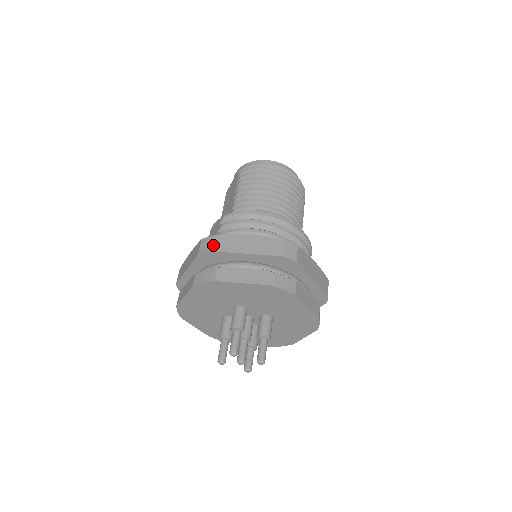
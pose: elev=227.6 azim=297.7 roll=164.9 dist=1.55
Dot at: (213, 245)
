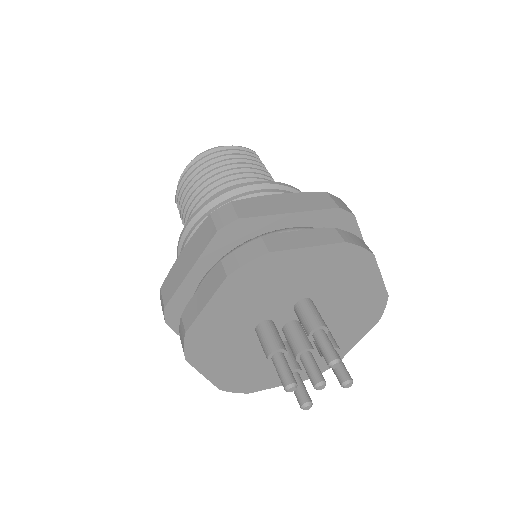
Dot at: (163, 299)
